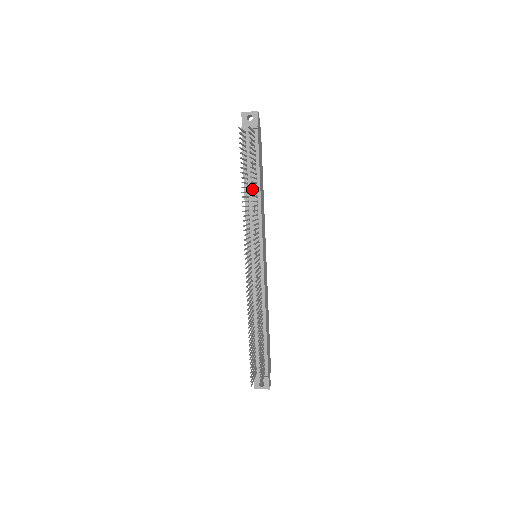
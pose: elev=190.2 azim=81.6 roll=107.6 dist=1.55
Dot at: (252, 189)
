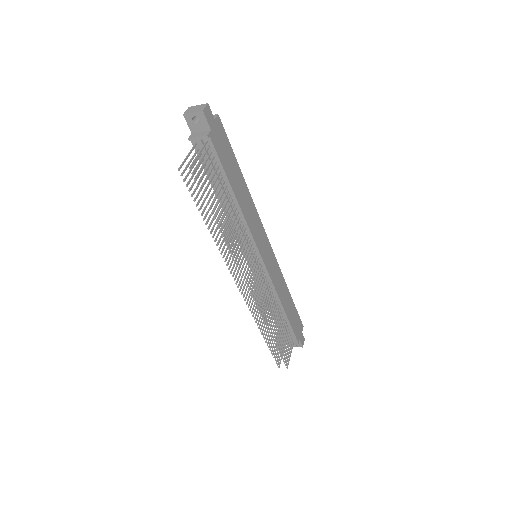
Dot at: (227, 203)
